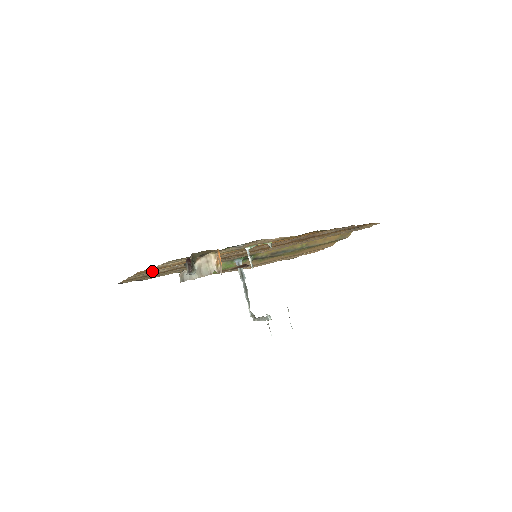
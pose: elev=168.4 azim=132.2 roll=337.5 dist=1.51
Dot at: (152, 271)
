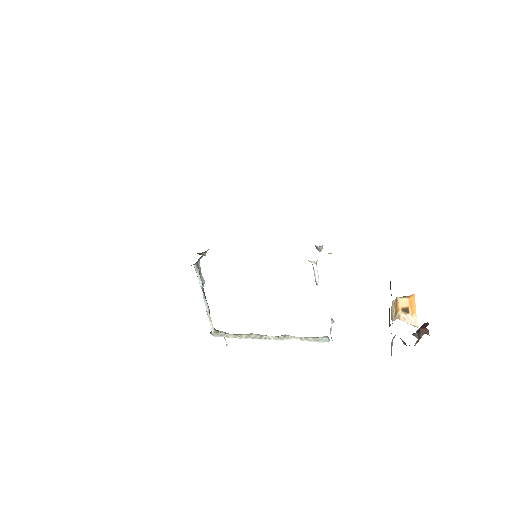
Dot at: occluded
